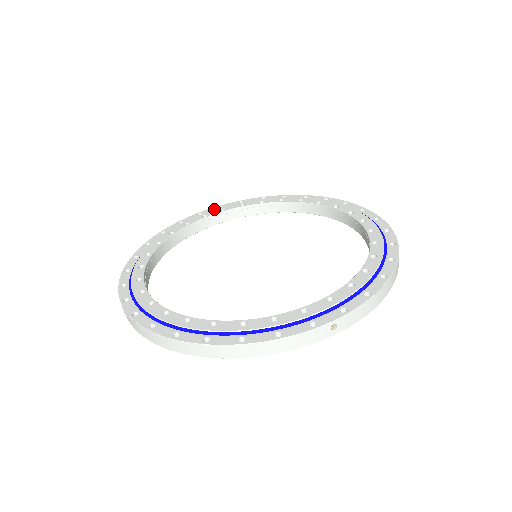
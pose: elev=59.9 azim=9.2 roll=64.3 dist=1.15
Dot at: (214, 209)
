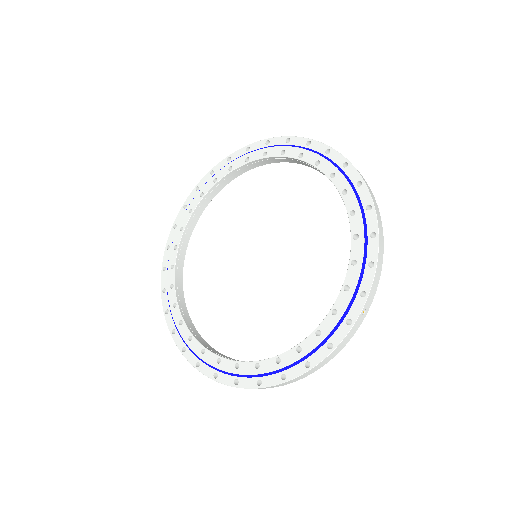
Dot at: (182, 213)
